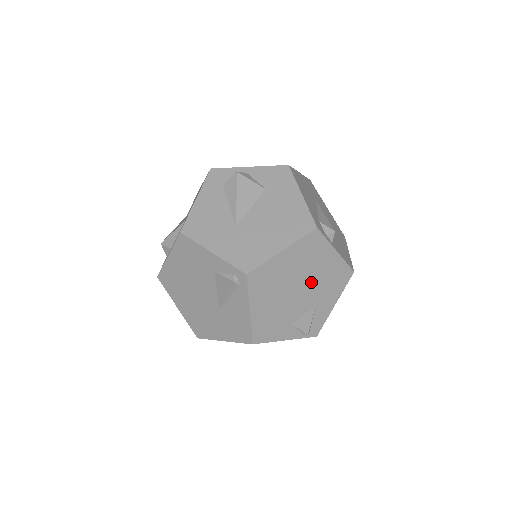
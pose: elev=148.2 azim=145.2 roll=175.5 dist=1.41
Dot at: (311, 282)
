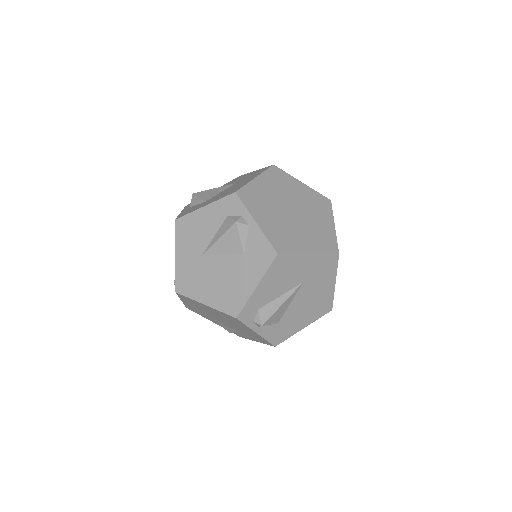
Dot at: (233, 325)
